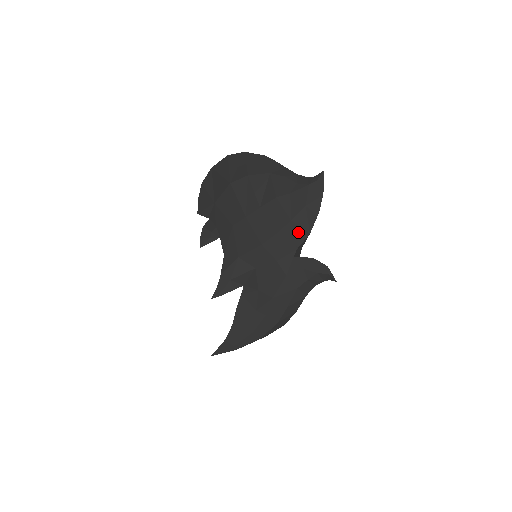
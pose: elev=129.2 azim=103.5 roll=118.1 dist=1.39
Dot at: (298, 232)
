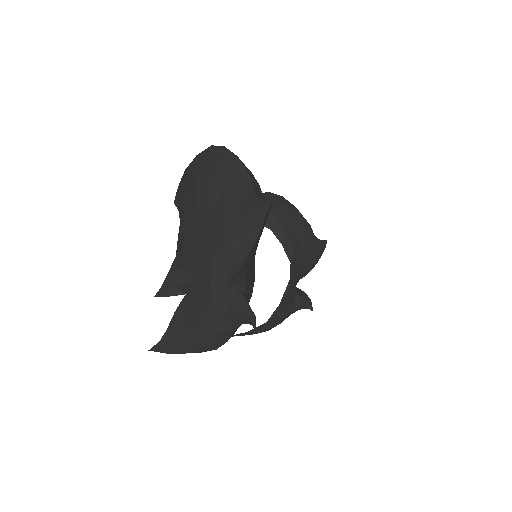
Dot at: (231, 260)
